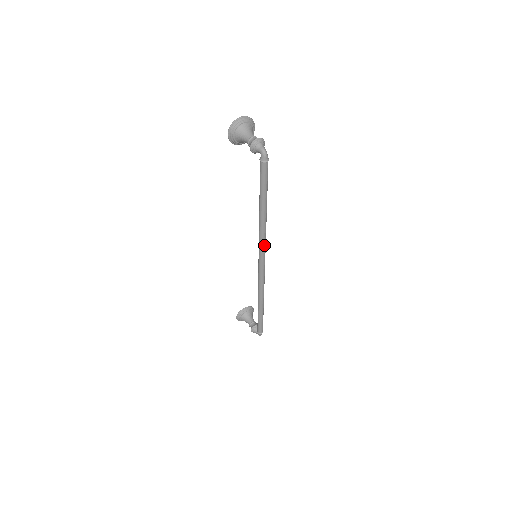
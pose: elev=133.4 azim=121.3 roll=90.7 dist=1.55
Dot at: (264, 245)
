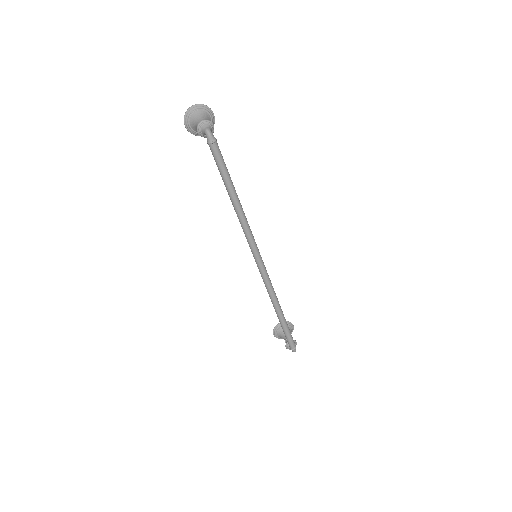
Dot at: (251, 240)
